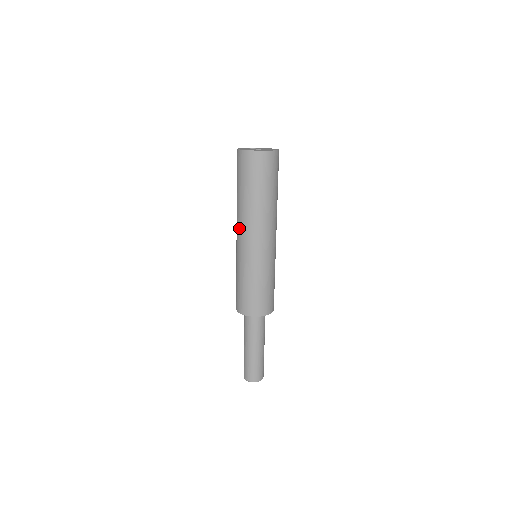
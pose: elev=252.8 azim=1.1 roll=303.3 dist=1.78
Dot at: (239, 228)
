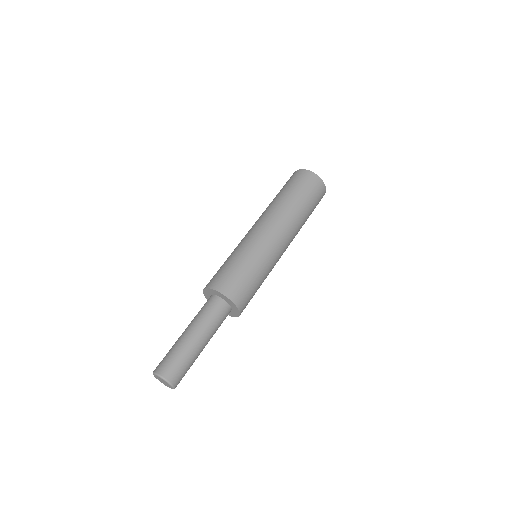
Dot at: (265, 218)
